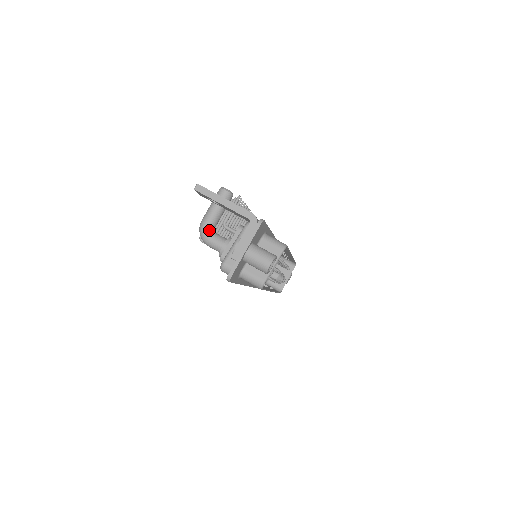
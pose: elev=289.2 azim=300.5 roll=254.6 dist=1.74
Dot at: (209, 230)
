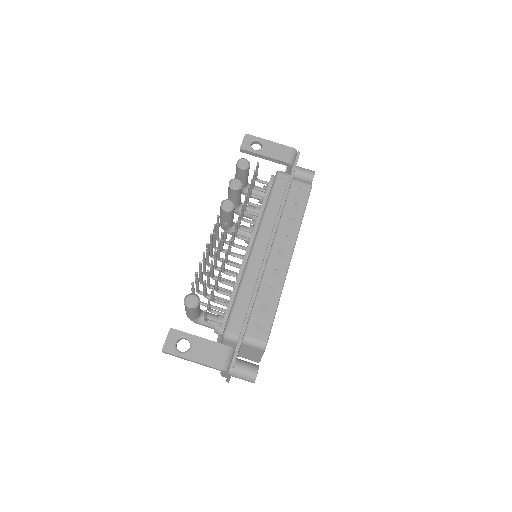
Dot at: (196, 321)
